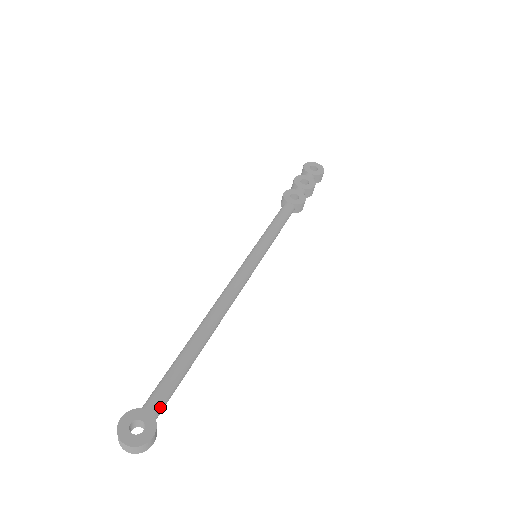
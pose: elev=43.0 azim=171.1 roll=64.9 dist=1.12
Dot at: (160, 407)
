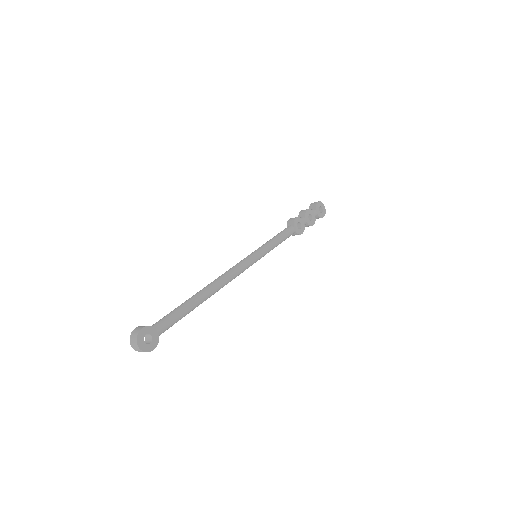
Dot at: (163, 332)
